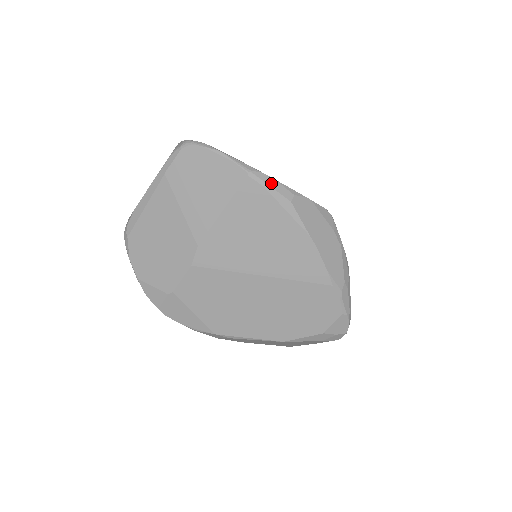
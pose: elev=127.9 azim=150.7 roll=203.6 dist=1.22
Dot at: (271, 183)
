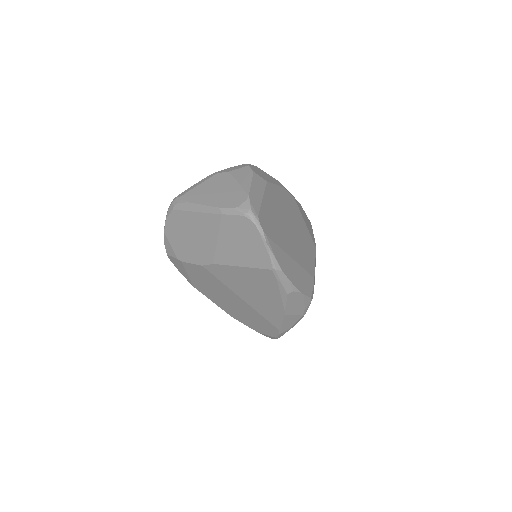
Dot at: (284, 280)
